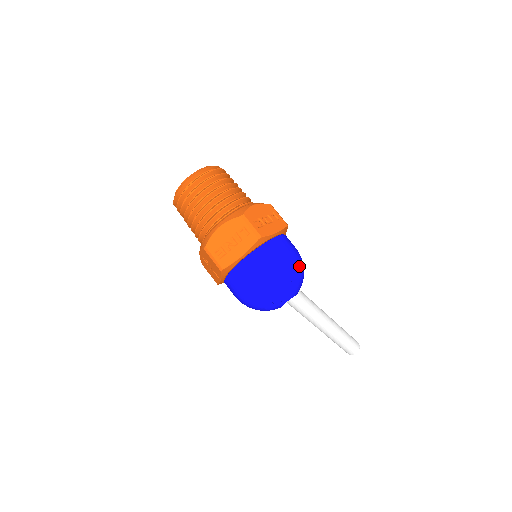
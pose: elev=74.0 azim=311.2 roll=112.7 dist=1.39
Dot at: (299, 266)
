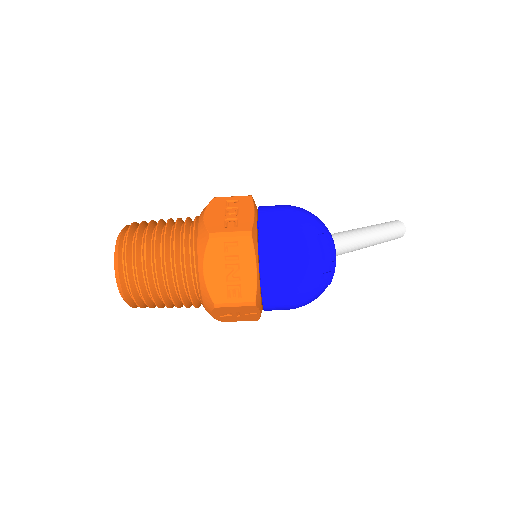
Dot at: (308, 214)
